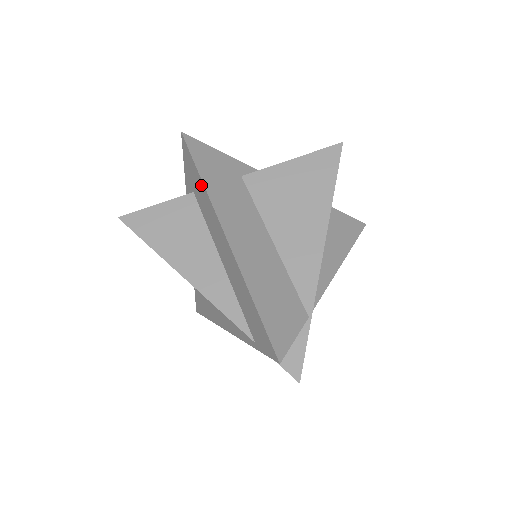
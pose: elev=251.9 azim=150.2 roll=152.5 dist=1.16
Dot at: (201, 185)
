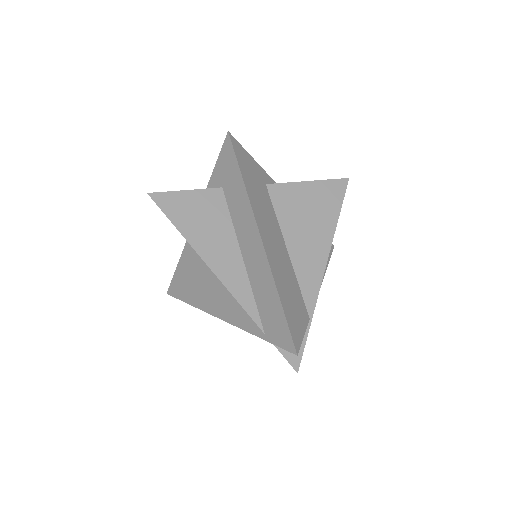
Dot at: (240, 185)
